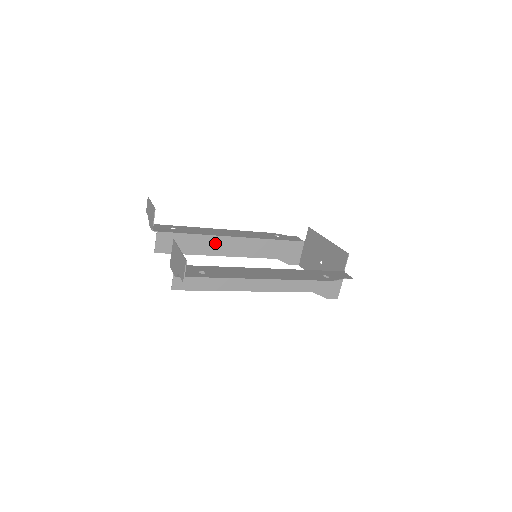
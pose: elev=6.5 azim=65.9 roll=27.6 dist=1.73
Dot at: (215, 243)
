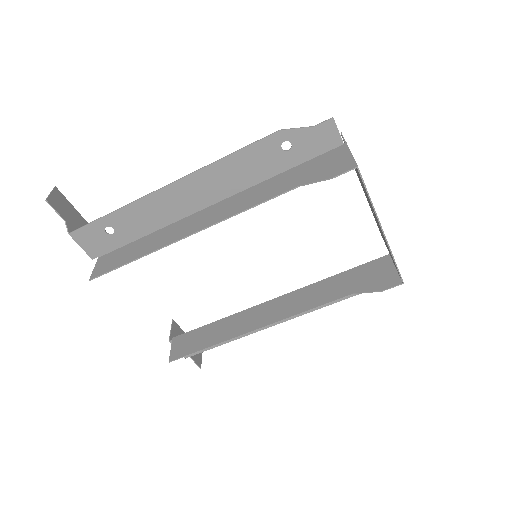
Dot at: (246, 318)
